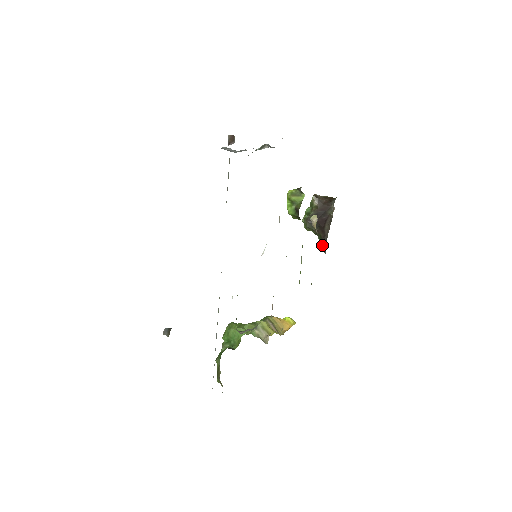
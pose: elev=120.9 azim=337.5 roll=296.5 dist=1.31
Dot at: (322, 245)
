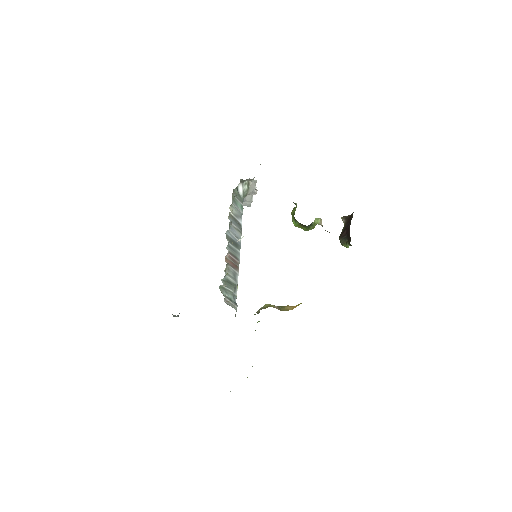
Dot at: occluded
